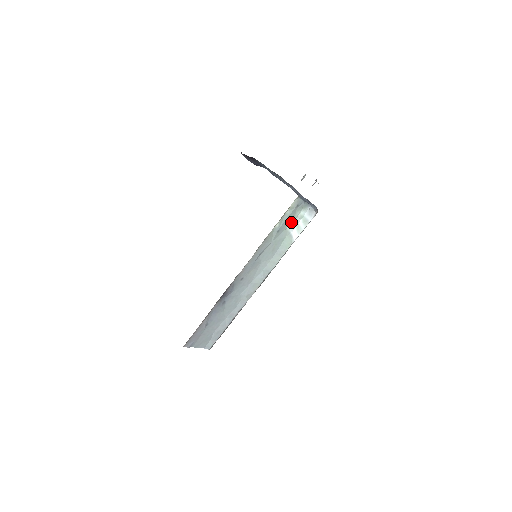
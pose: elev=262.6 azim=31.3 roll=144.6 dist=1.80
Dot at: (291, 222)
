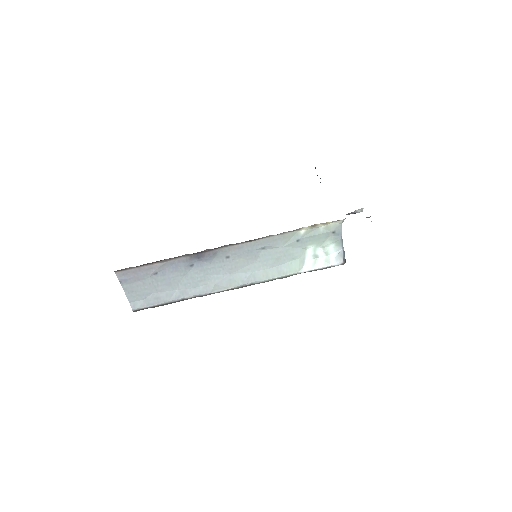
Dot at: (315, 246)
